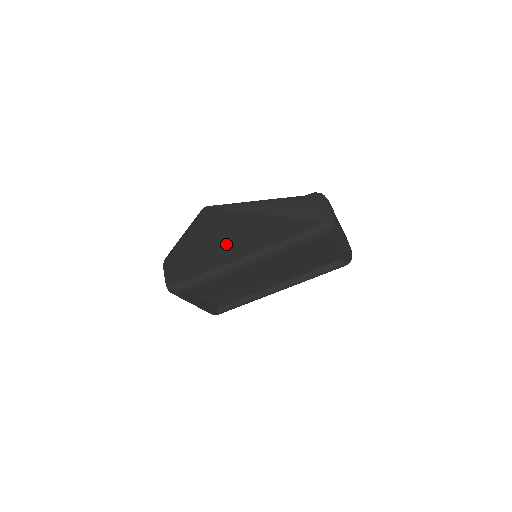
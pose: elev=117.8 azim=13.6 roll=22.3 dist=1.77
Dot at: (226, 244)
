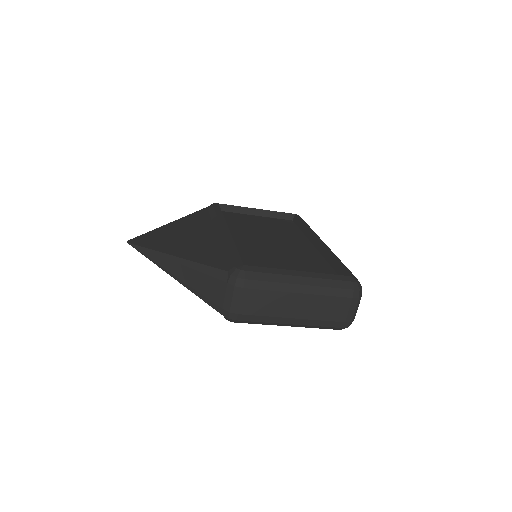
Dot at: occluded
